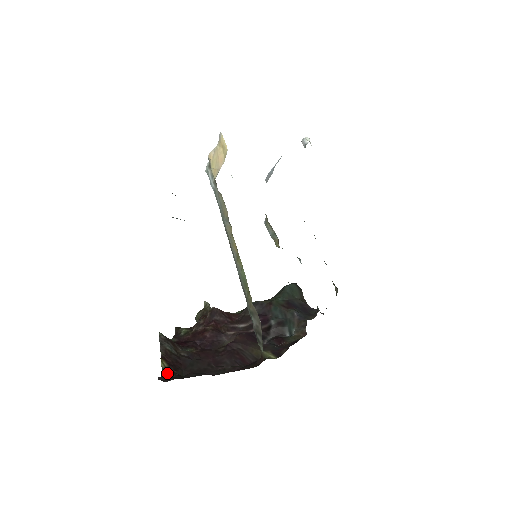
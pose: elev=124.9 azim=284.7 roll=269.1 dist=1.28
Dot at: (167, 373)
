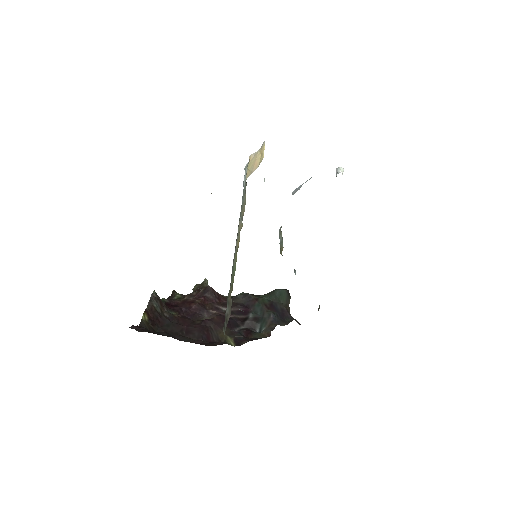
Dot at: (144, 325)
